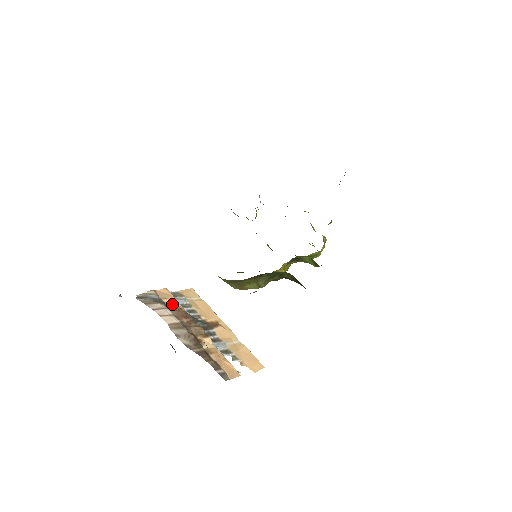
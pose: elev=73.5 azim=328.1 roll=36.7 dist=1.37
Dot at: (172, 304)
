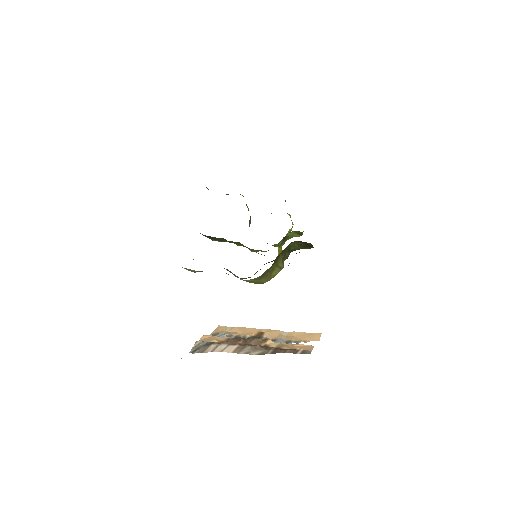
Dot at: (219, 340)
